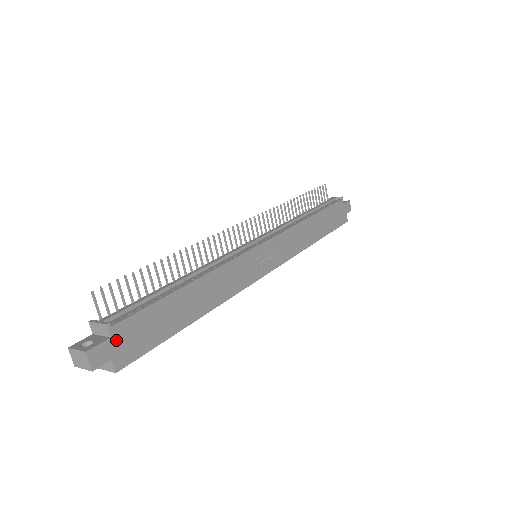
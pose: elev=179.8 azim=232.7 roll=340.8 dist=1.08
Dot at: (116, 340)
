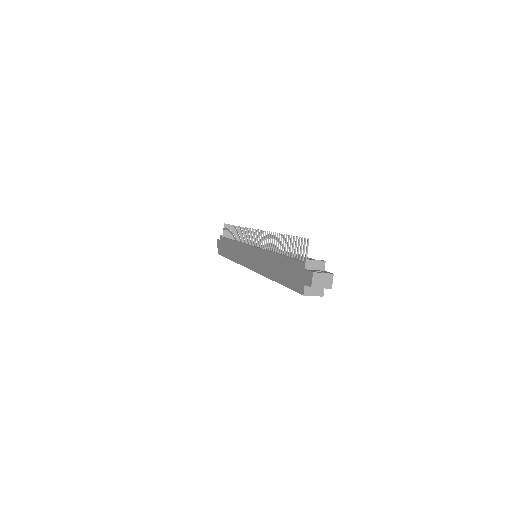
Dot at: occluded
